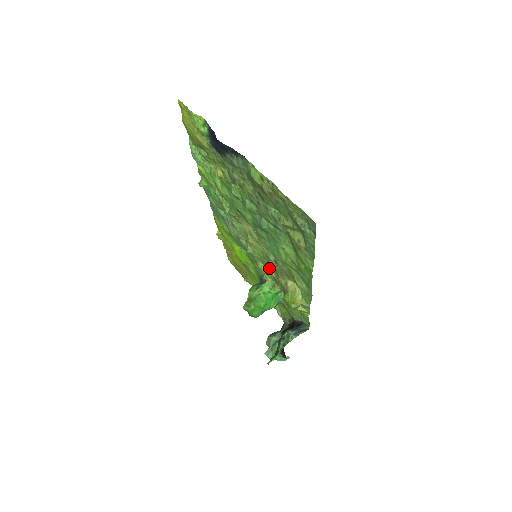
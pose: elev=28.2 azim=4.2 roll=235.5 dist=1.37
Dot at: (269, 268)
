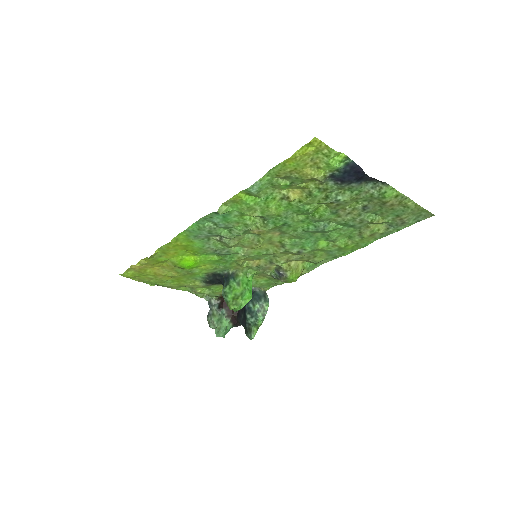
Dot at: (256, 260)
